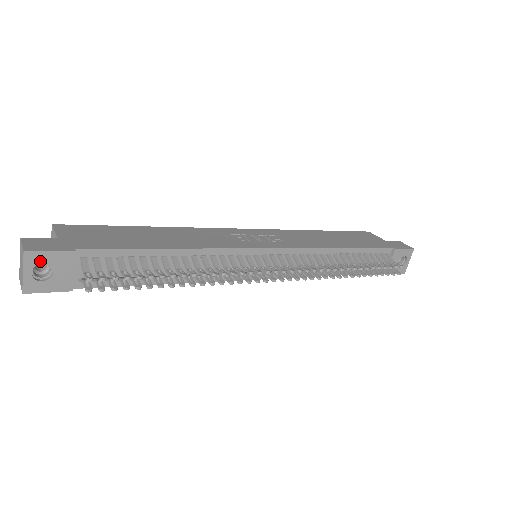
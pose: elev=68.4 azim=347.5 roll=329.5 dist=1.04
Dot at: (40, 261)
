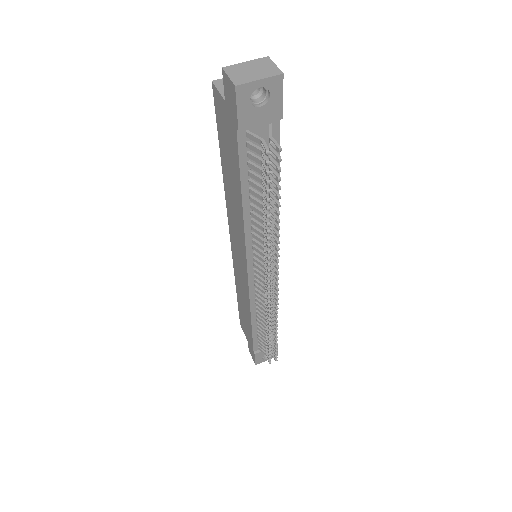
Dot at: (273, 91)
